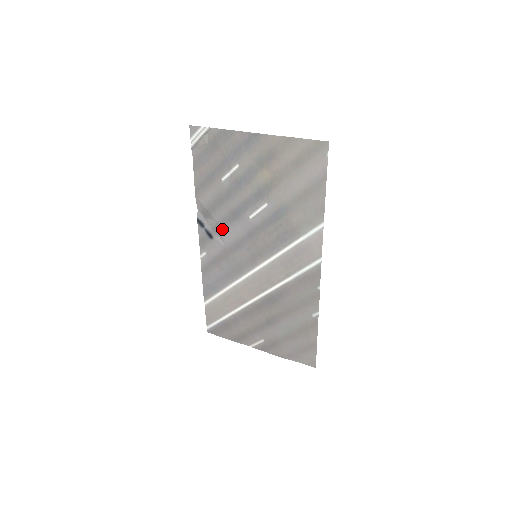
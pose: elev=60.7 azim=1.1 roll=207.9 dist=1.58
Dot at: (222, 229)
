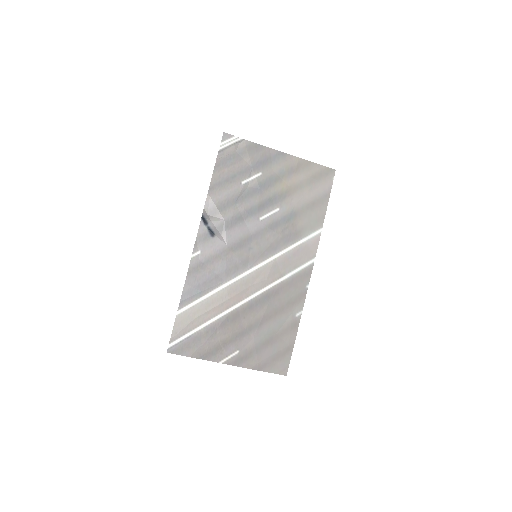
Dot at: (228, 228)
